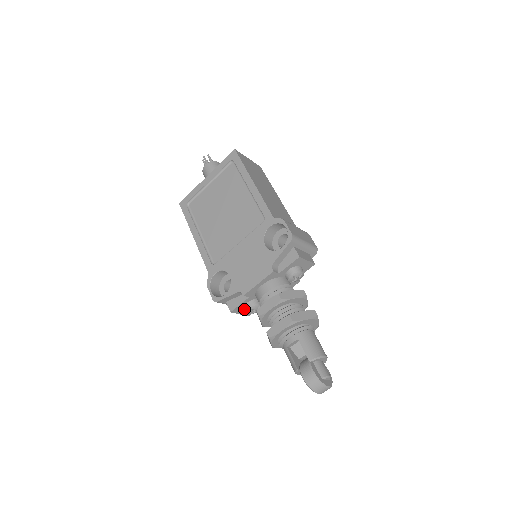
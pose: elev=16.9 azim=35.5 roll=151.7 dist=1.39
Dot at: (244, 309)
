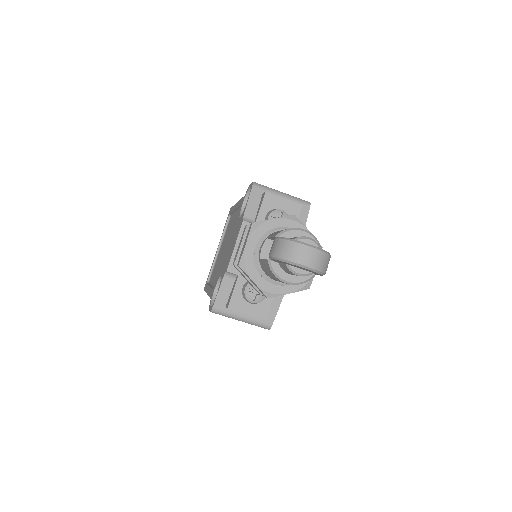
Dot at: (247, 303)
